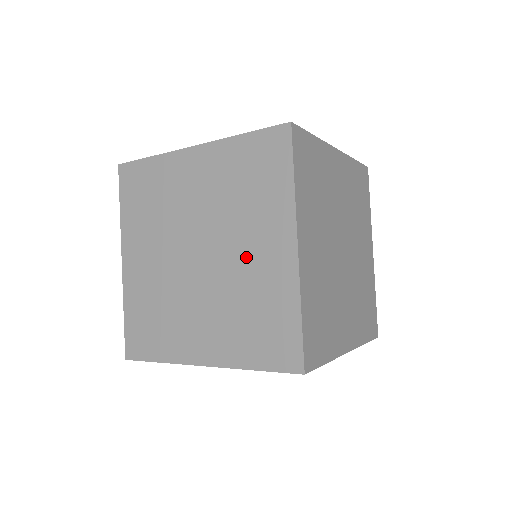
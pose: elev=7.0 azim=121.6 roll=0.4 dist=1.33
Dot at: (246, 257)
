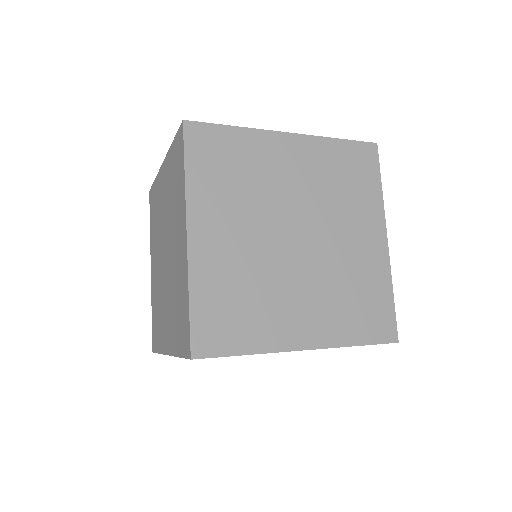
Dot at: (346, 243)
